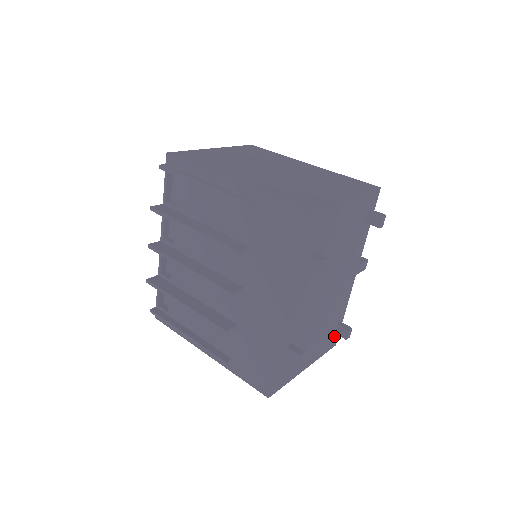
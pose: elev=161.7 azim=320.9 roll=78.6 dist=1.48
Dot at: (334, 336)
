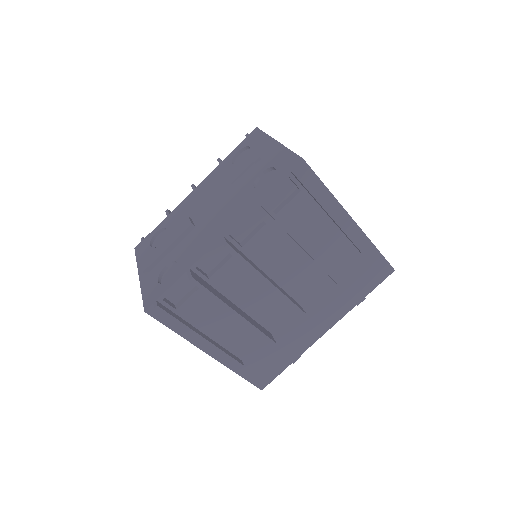
Dot at: occluded
